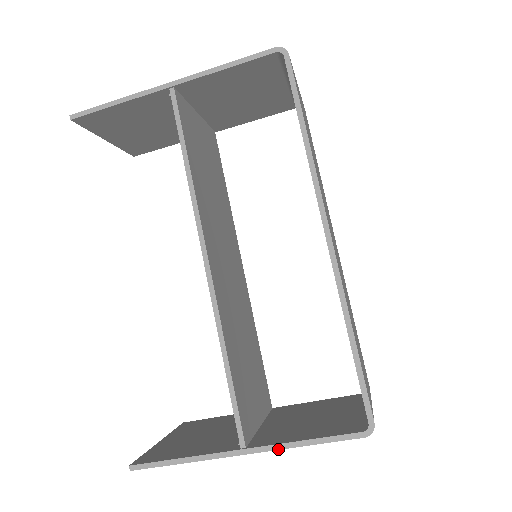
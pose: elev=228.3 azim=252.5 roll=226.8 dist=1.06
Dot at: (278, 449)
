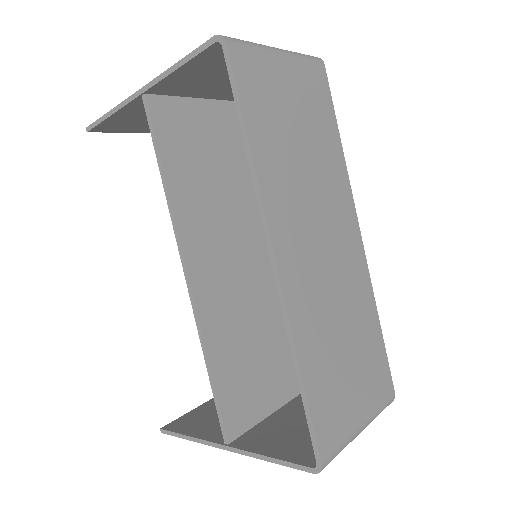
Dot at: occluded
